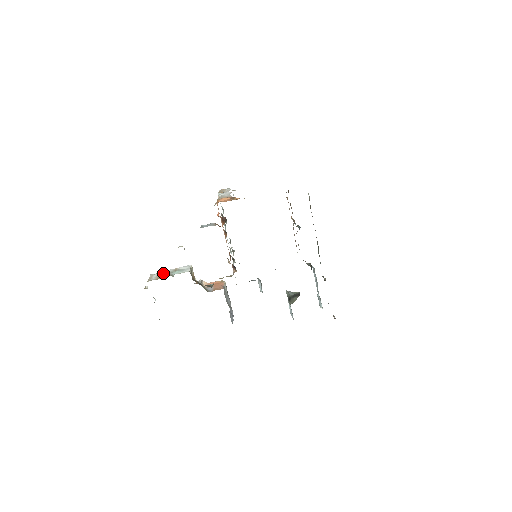
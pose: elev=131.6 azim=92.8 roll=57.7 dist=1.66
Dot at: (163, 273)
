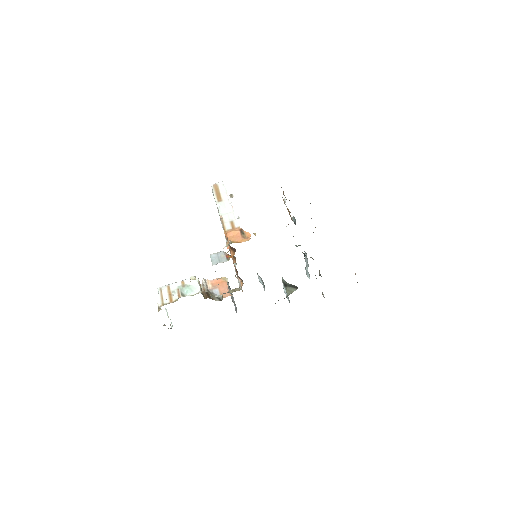
Dot at: (172, 289)
